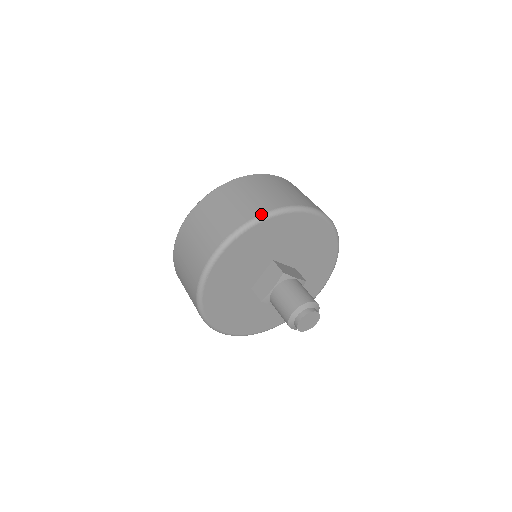
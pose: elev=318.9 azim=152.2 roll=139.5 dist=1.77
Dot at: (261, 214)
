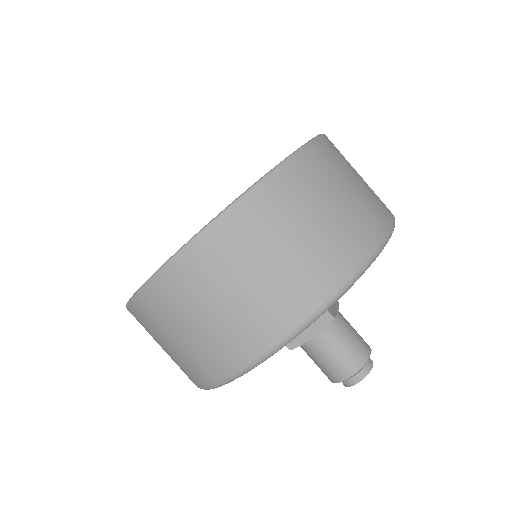
Dot at: (353, 276)
